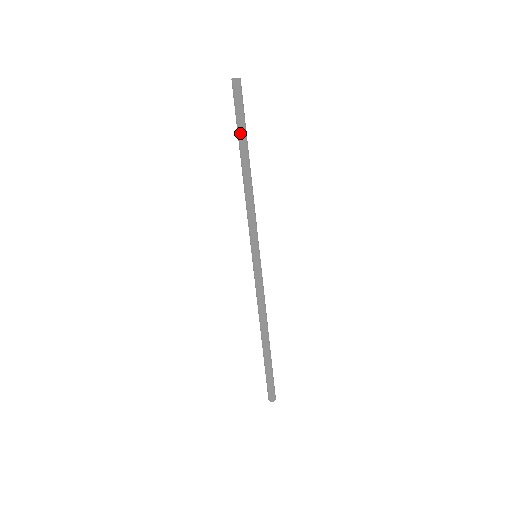
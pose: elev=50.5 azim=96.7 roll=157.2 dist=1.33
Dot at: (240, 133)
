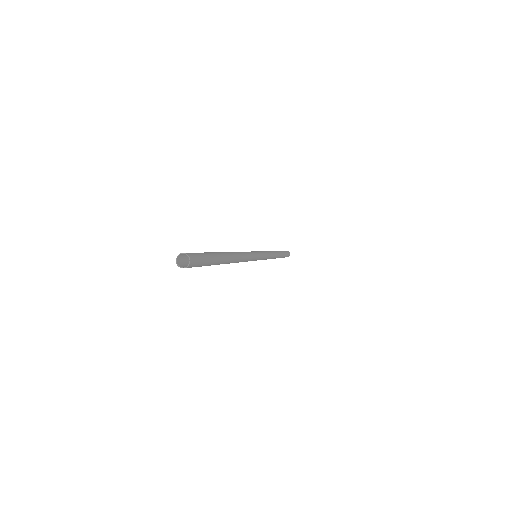
Dot at: (210, 265)
